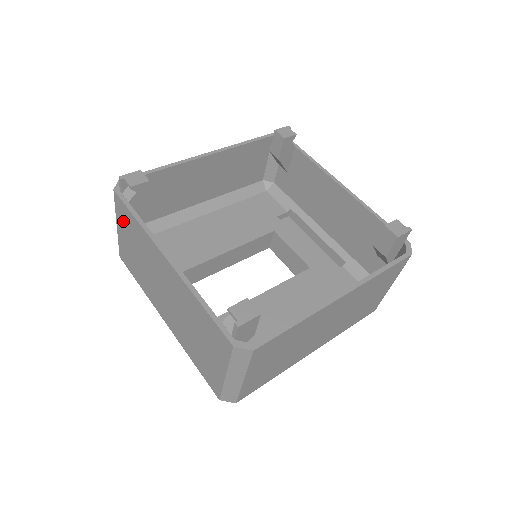
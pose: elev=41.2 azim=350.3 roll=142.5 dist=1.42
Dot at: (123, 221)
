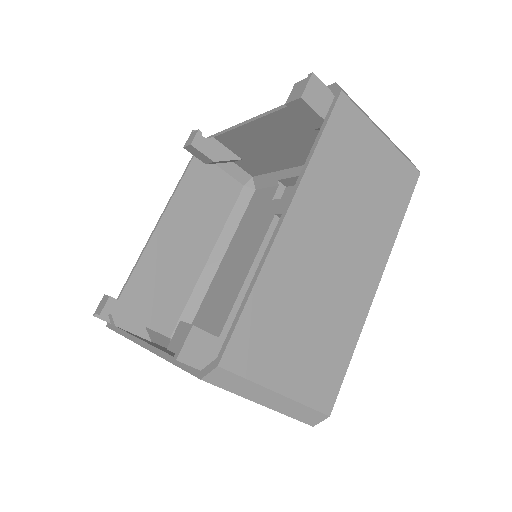
Dot at: occluded
